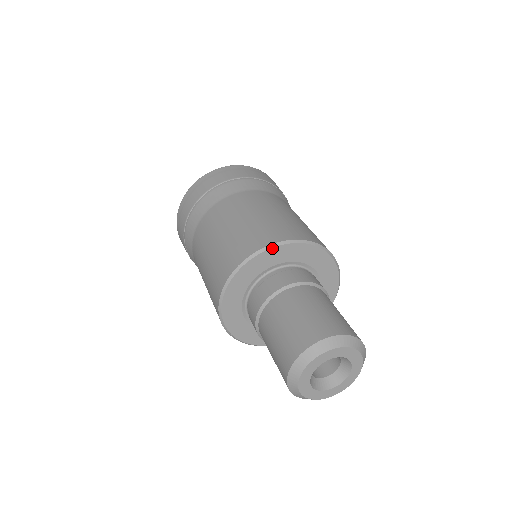
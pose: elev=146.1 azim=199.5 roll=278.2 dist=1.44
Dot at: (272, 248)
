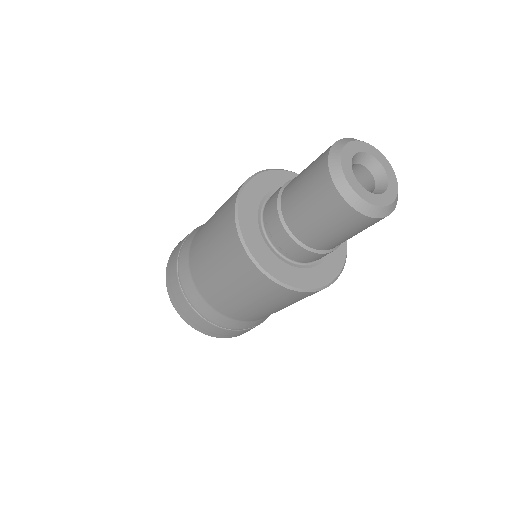
Dot at: (270, 171)
